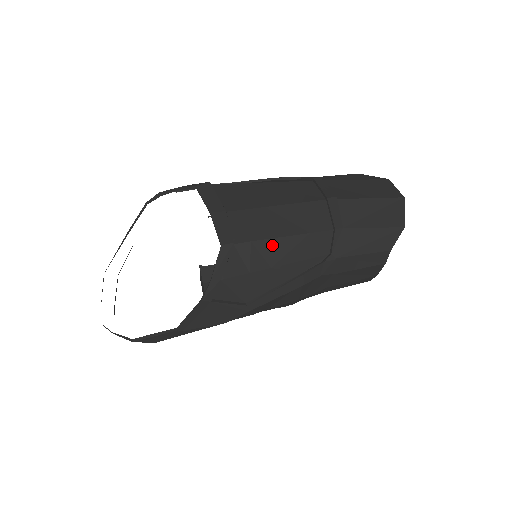
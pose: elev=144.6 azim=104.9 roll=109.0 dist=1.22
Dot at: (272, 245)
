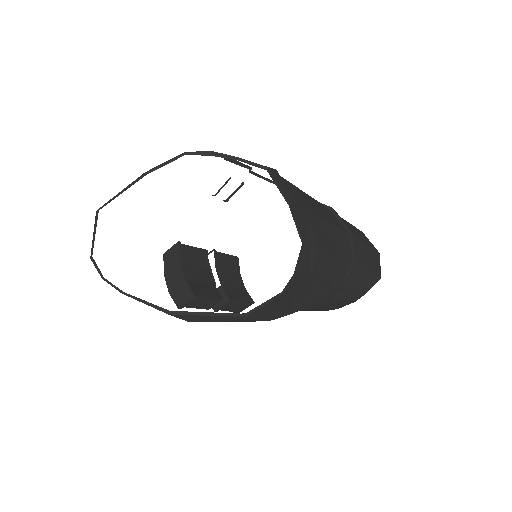
Dot at: (326, 258)
